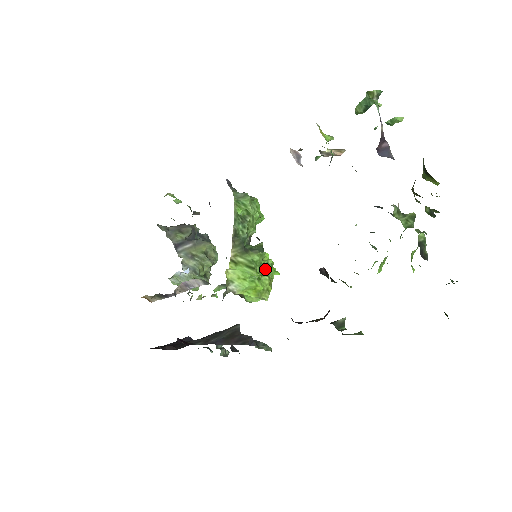
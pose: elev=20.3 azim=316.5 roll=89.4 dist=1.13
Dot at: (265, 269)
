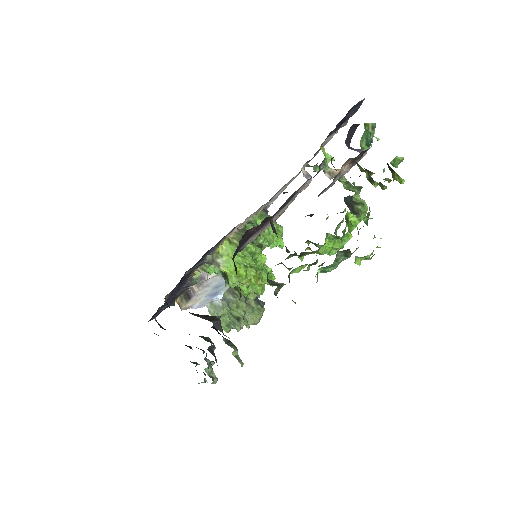
Dot at: (255, 262)
